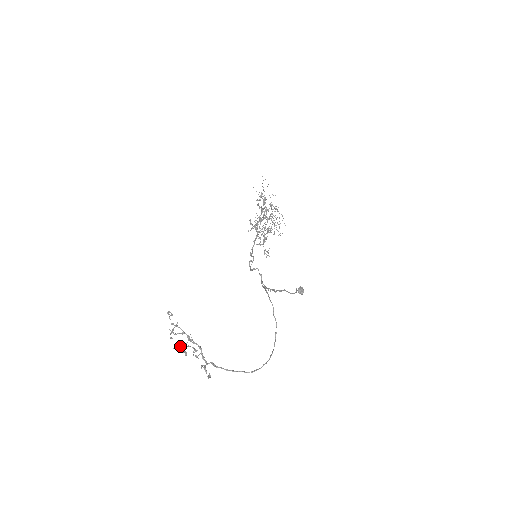
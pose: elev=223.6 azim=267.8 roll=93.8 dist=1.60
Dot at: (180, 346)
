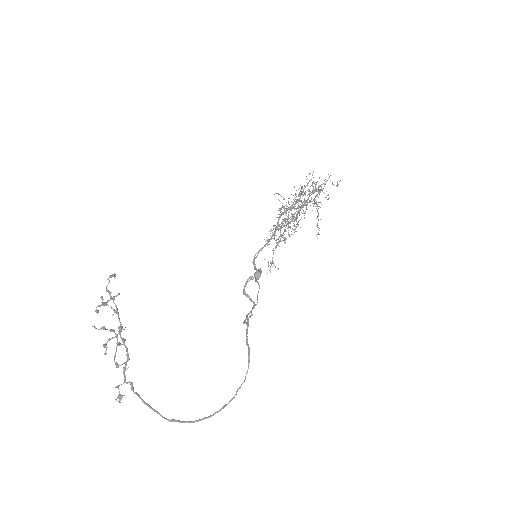
Dot at: (103, 329)
